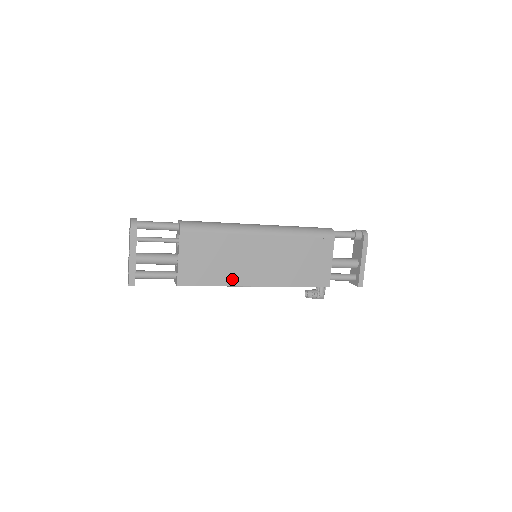
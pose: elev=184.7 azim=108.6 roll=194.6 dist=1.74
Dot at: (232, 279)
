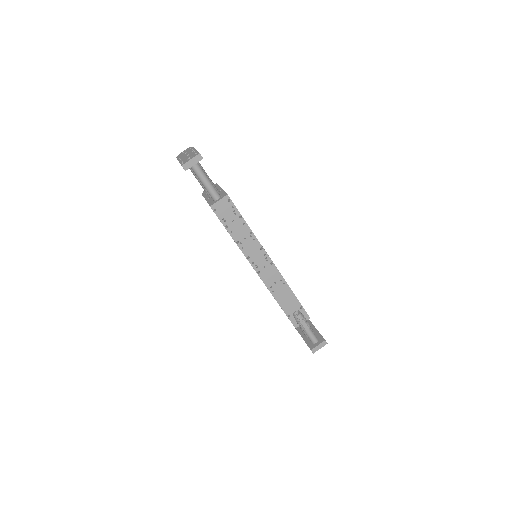
Dot at: occluded
